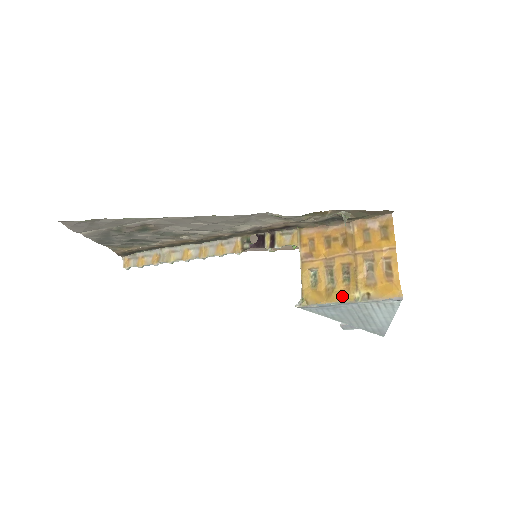
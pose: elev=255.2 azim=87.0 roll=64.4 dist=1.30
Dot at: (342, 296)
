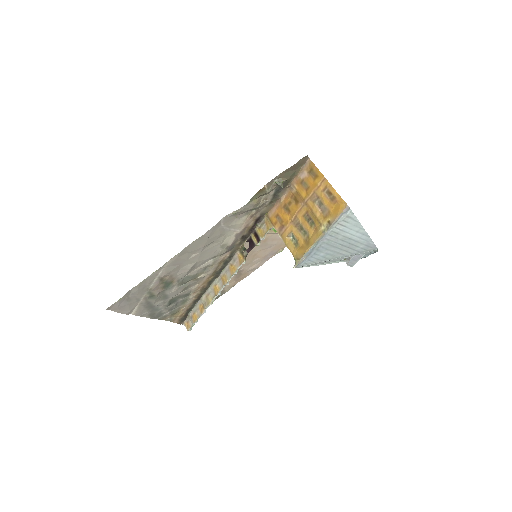
Dot at: (315, 237)
